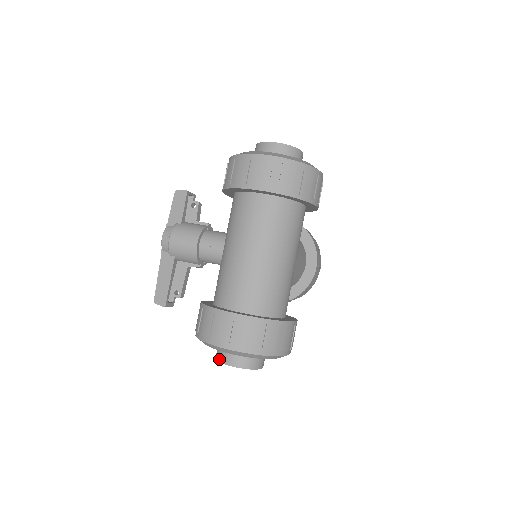
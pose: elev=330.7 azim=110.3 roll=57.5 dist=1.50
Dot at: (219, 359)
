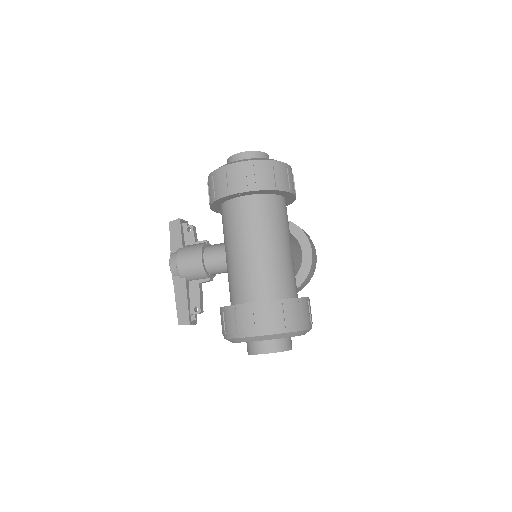
Dot at: (251, 352)
